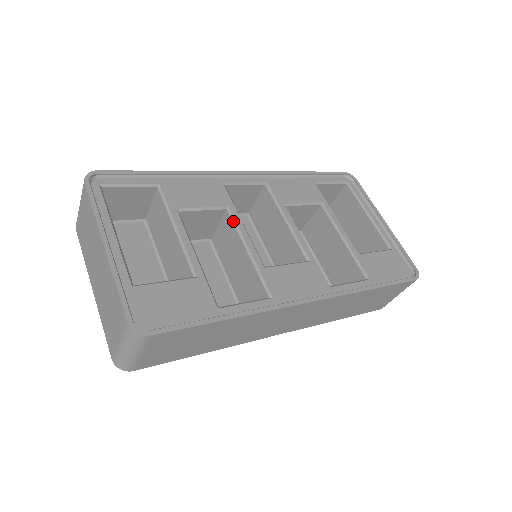
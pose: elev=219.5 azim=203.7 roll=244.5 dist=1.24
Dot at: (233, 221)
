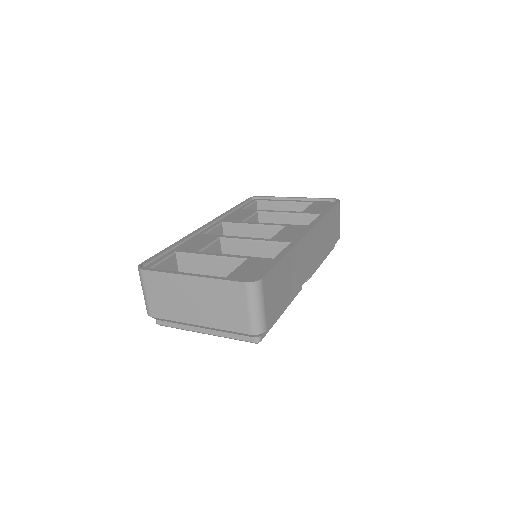
Dot at: (230, 239)
